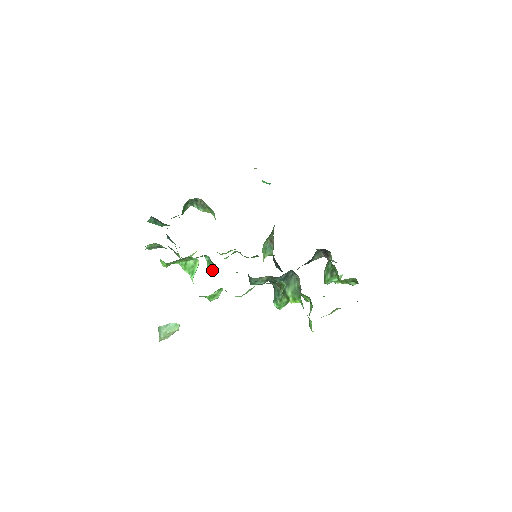
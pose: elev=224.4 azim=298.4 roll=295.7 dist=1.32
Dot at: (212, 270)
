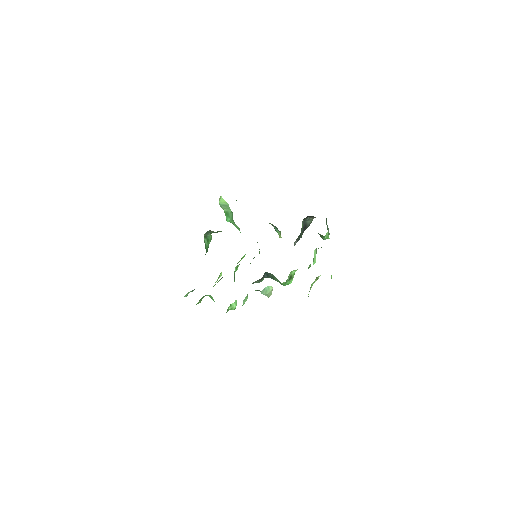
Dot at: occluded
